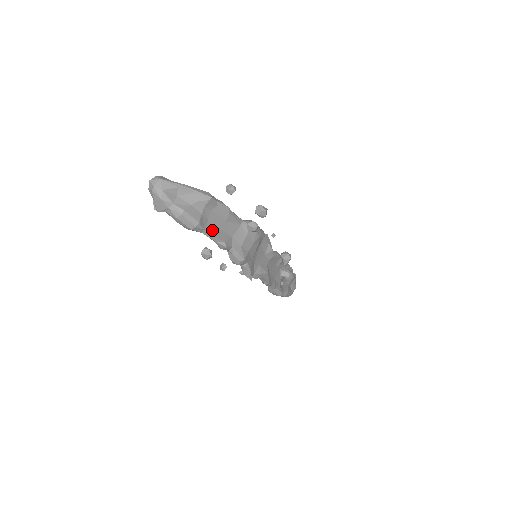
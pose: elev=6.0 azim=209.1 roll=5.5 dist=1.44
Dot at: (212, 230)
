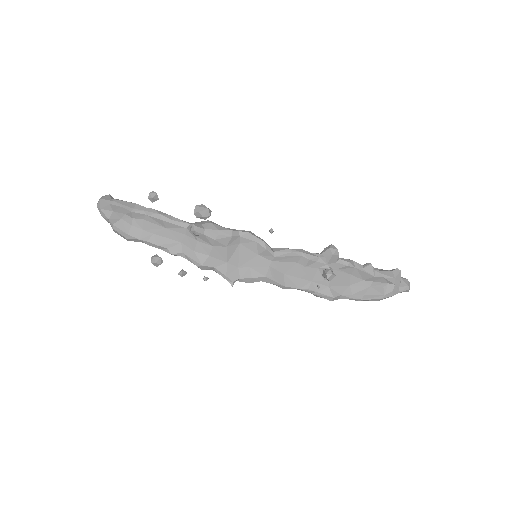
Dot at: (149, 239)
